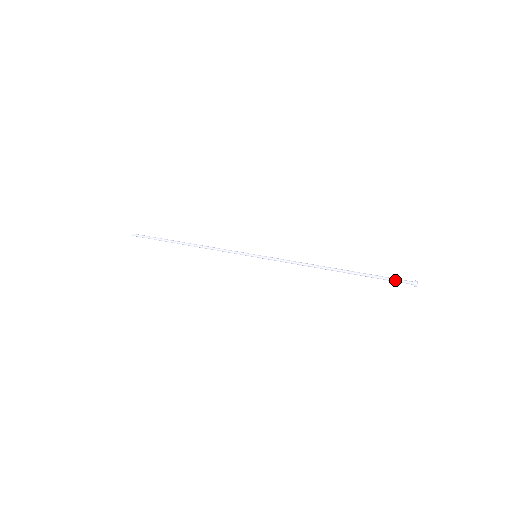
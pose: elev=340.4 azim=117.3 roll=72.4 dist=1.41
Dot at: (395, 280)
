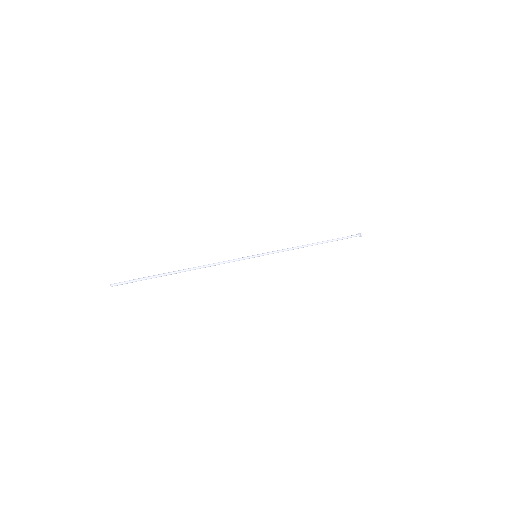
Dot at: (351, 236)
